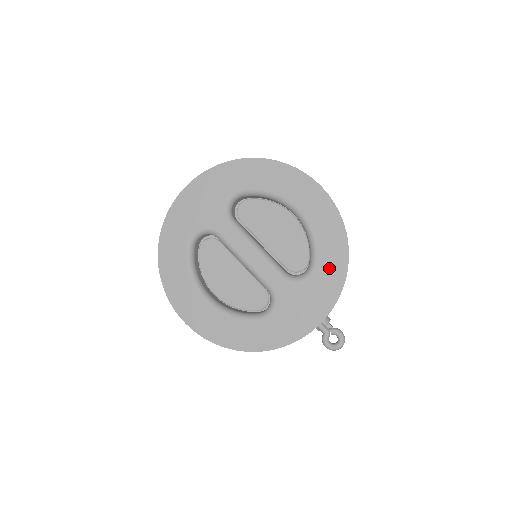
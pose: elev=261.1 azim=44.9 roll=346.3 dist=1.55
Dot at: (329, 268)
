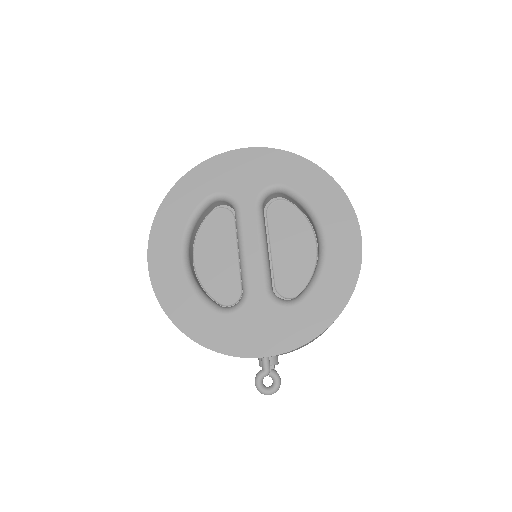
Dot at: (313, 312)
